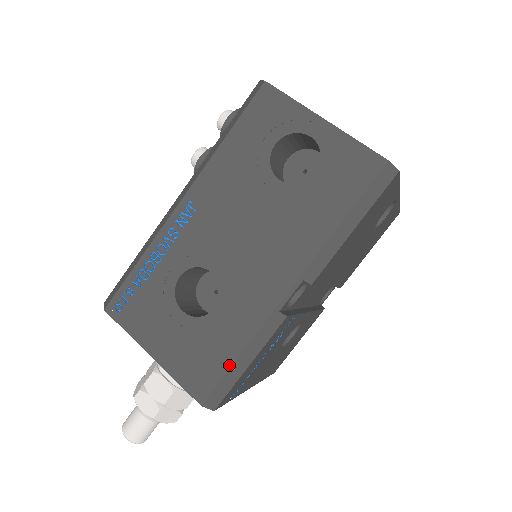
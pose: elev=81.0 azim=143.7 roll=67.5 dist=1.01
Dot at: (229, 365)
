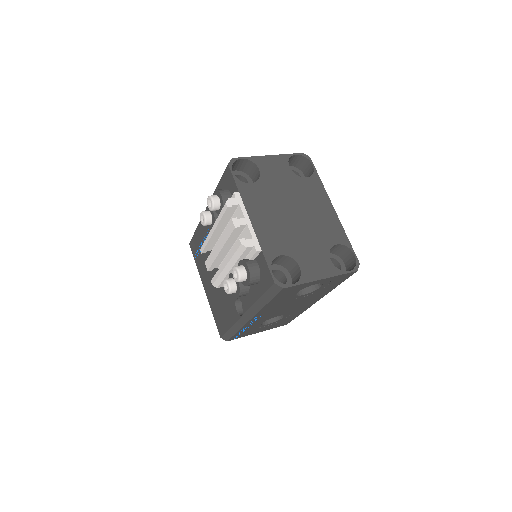
Dot at: occluded
